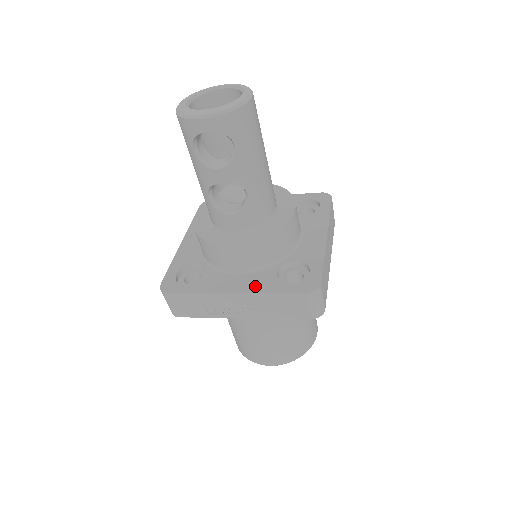
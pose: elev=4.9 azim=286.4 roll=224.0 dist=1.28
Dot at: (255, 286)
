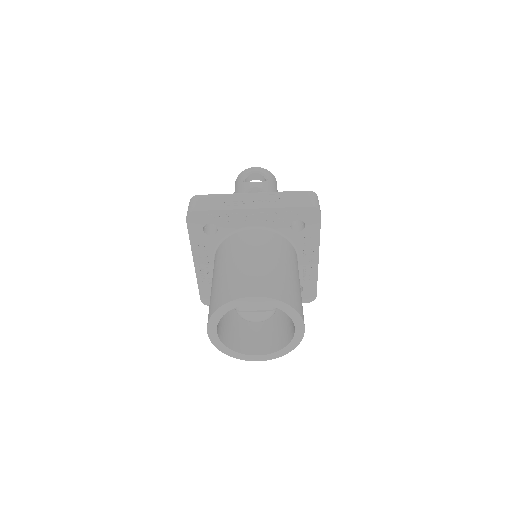
Dot at: occluded
